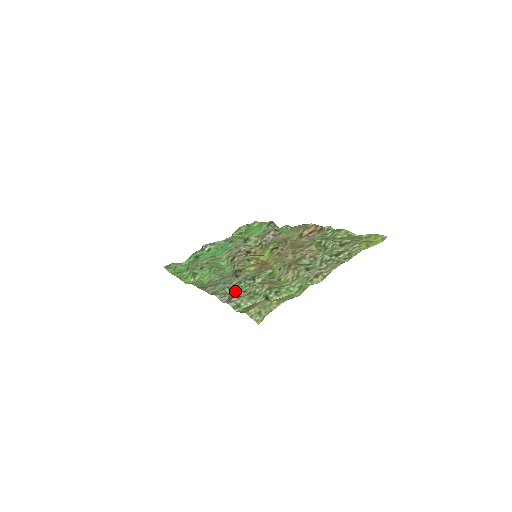
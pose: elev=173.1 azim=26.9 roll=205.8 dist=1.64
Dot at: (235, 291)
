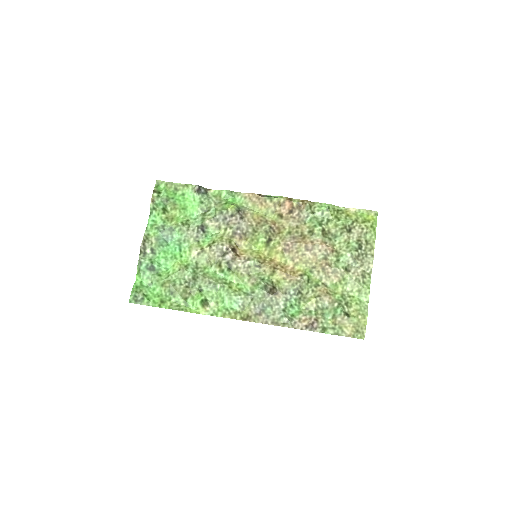
Dot at: (293, 311)
